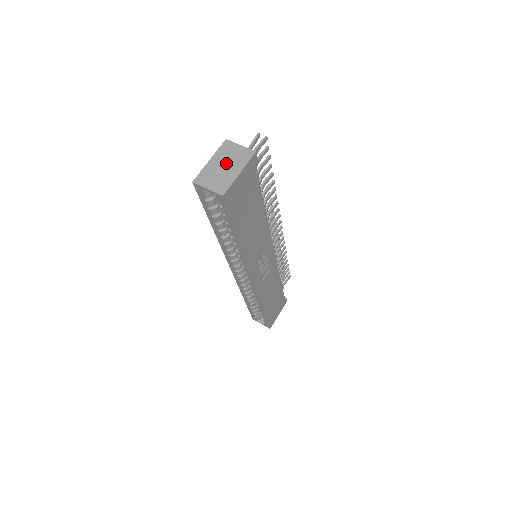
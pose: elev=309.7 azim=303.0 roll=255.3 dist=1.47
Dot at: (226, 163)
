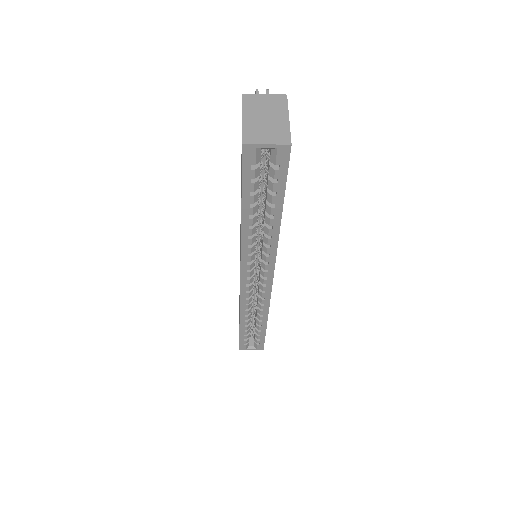
Dot at: (265, 114)
